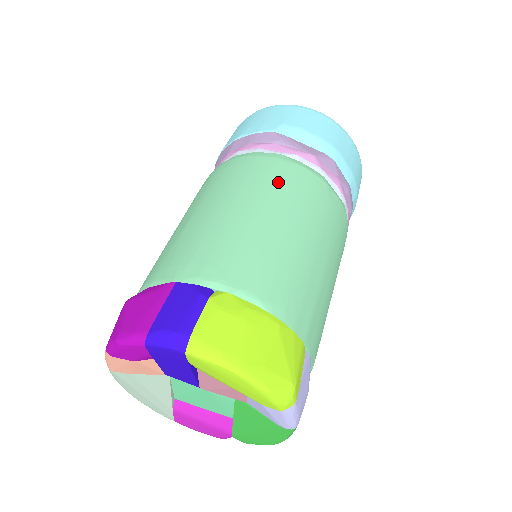
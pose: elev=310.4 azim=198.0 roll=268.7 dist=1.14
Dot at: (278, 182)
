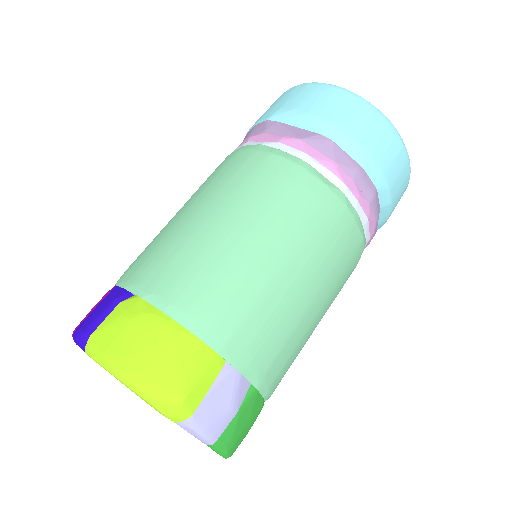
Dot at: (240, 177)
